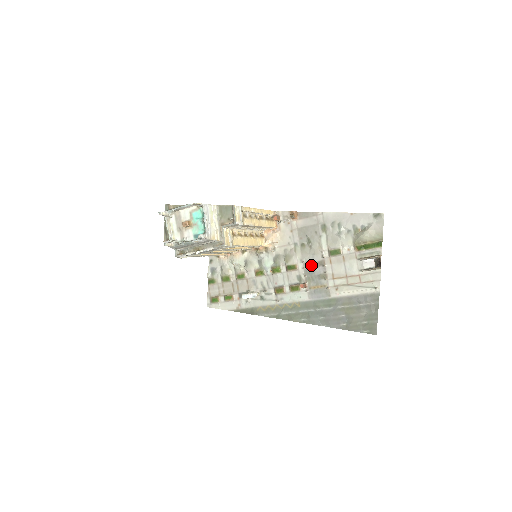
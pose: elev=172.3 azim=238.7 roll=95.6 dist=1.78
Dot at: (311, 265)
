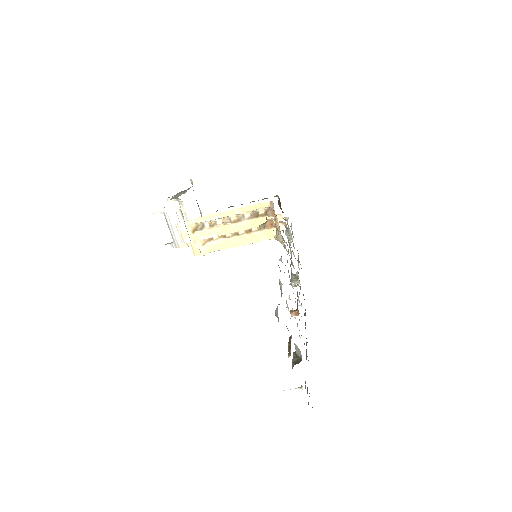
Dot at: occluded
